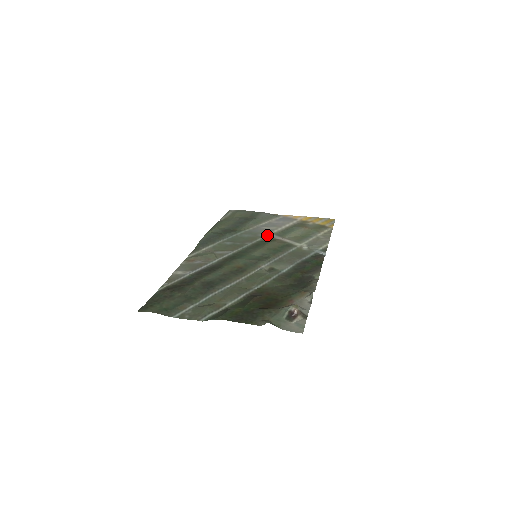
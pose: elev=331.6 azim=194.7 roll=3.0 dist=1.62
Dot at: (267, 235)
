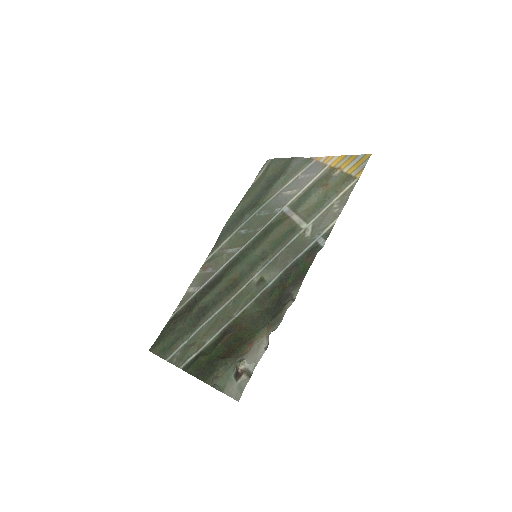
Dot at: (282, 210)
